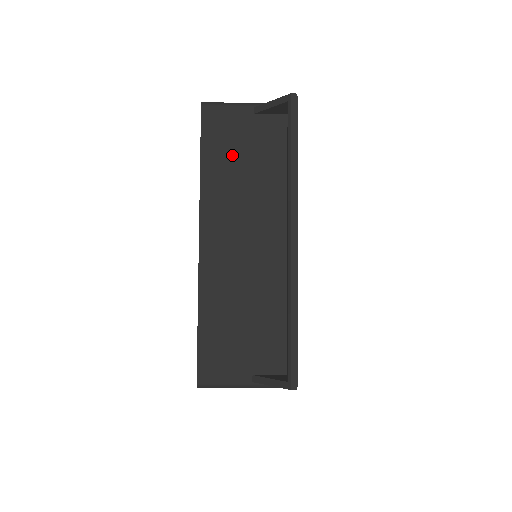
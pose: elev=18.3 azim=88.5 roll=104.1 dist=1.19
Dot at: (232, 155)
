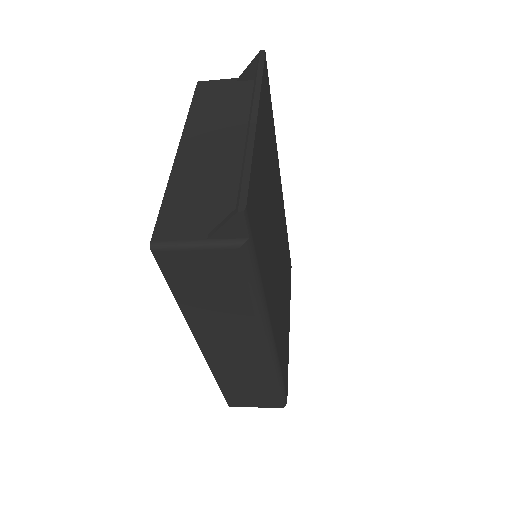
Dot at: (216, 102)
